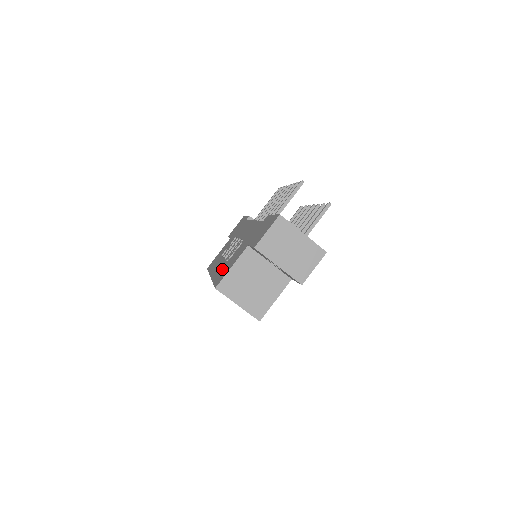
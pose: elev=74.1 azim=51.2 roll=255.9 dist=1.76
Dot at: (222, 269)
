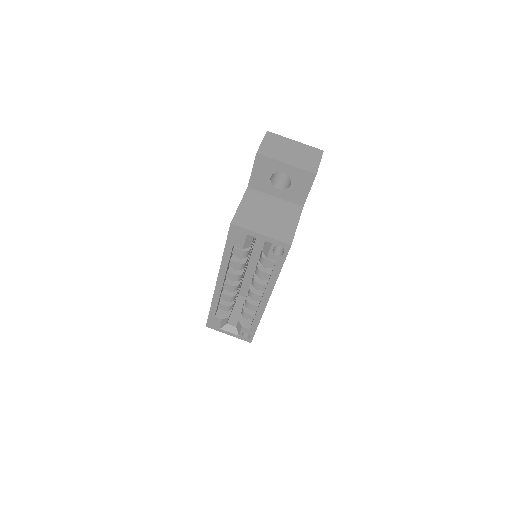
Dot at: occluded
